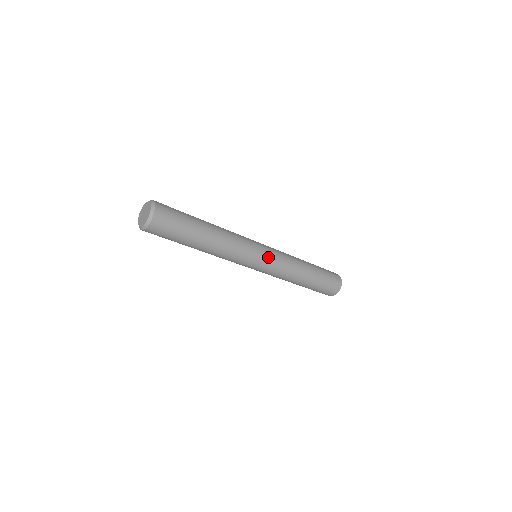
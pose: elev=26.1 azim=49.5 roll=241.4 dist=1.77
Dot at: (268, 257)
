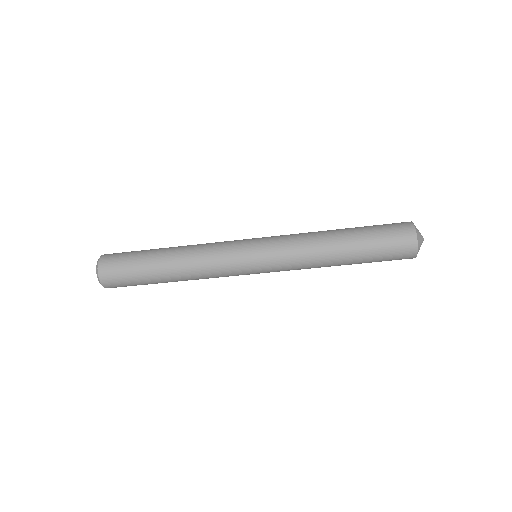
Dot at: (262, 264)
